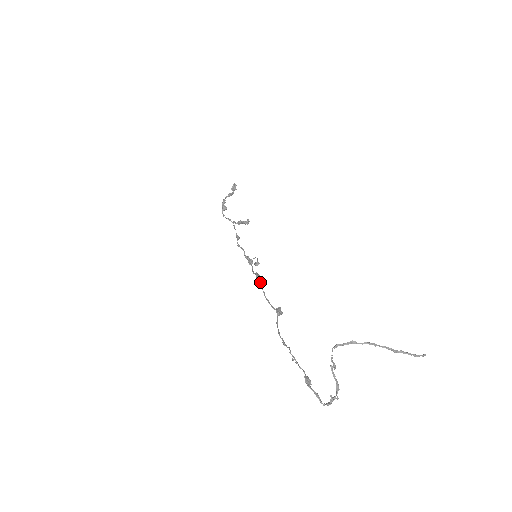
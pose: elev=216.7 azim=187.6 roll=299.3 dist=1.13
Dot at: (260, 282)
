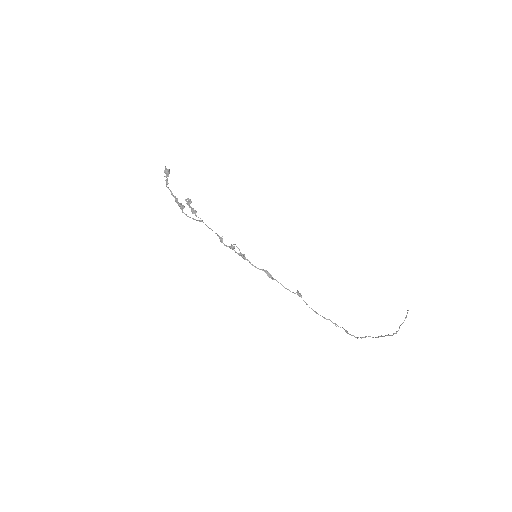
Dot at: occluded
